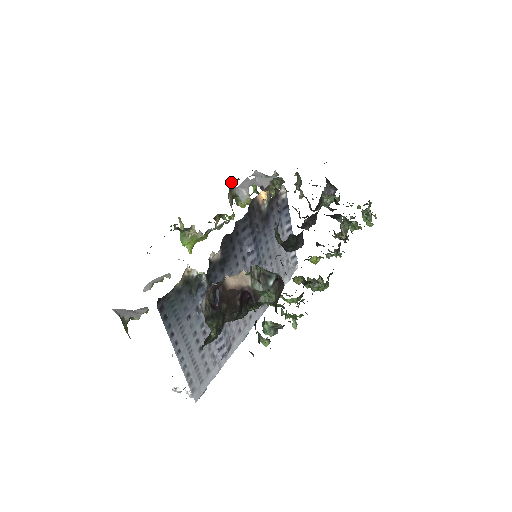
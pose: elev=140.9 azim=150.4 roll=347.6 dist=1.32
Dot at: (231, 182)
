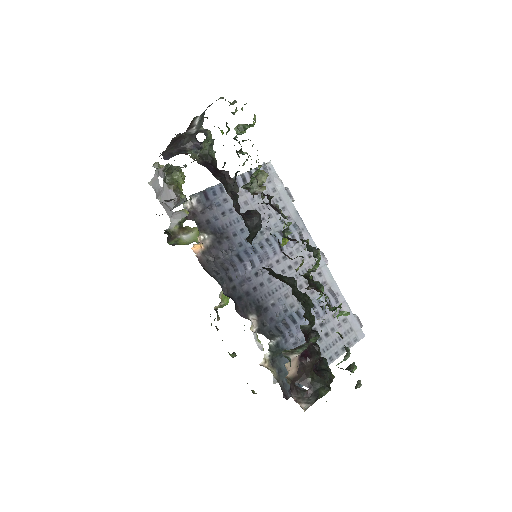
Dot at: (168, 240)
